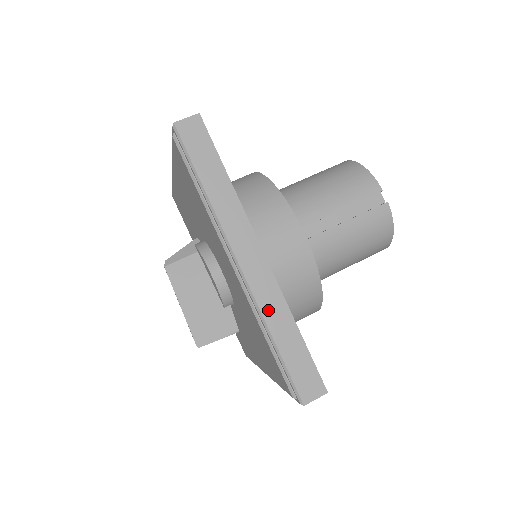
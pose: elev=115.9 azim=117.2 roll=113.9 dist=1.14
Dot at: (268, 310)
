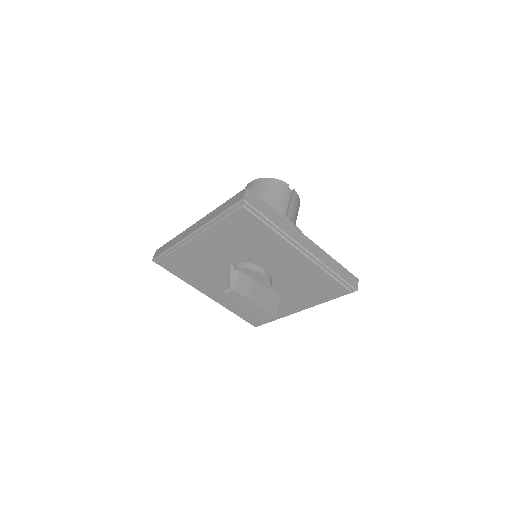
Dot at: (324, 260)
